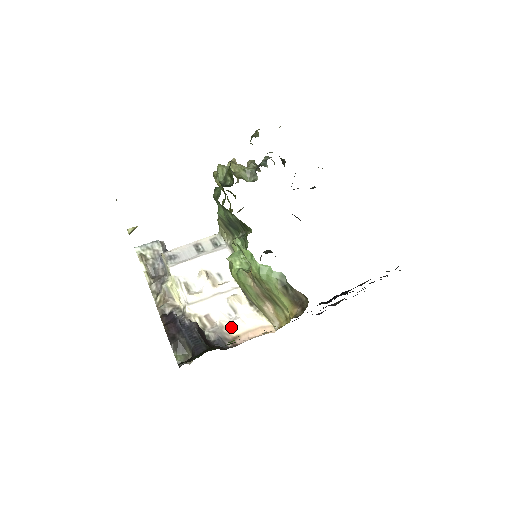
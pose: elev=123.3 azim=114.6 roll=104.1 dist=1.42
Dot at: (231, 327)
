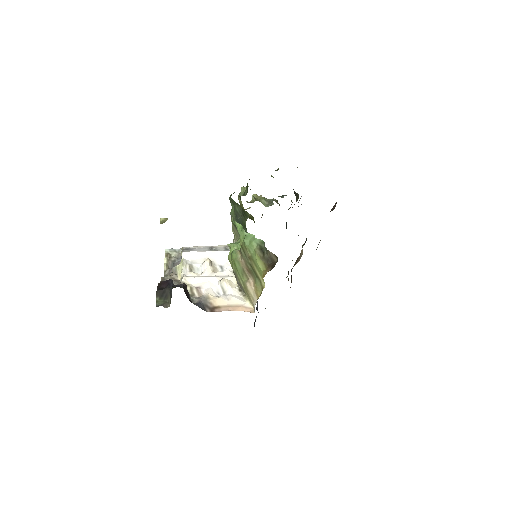
Dot at: (215, 299)
